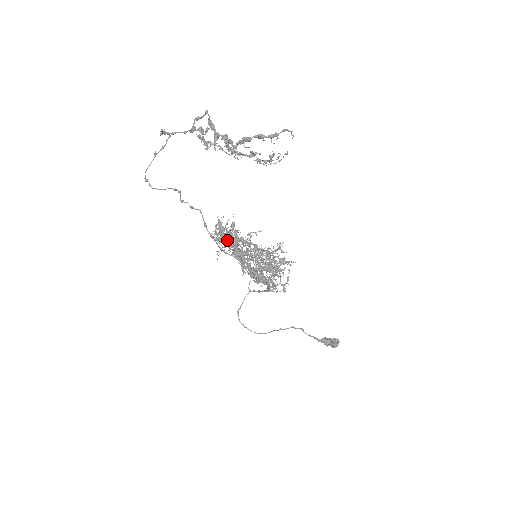
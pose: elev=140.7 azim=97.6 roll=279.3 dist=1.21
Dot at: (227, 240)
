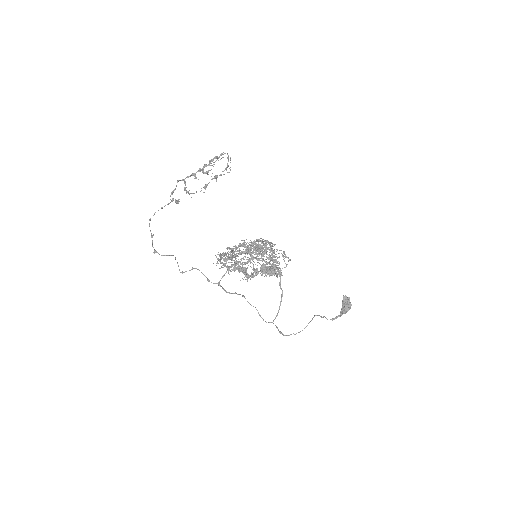
Dot at: (233, 255)
